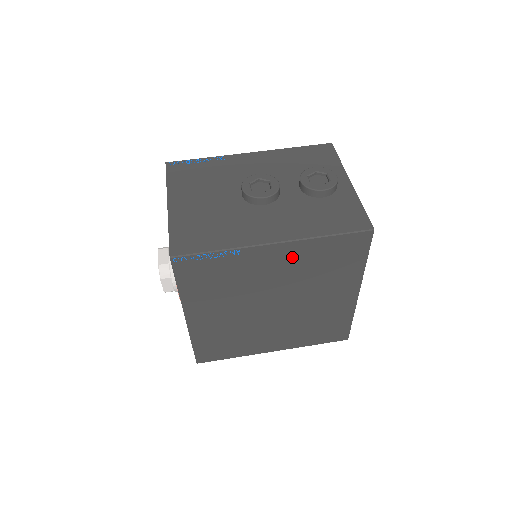
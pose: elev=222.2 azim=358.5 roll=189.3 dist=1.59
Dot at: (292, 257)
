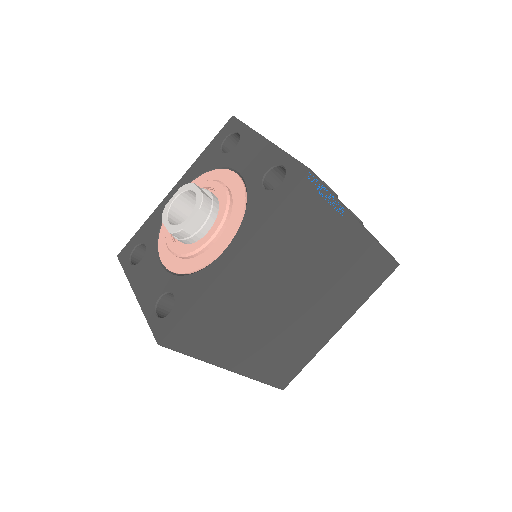
Dot at: (354, 250)
